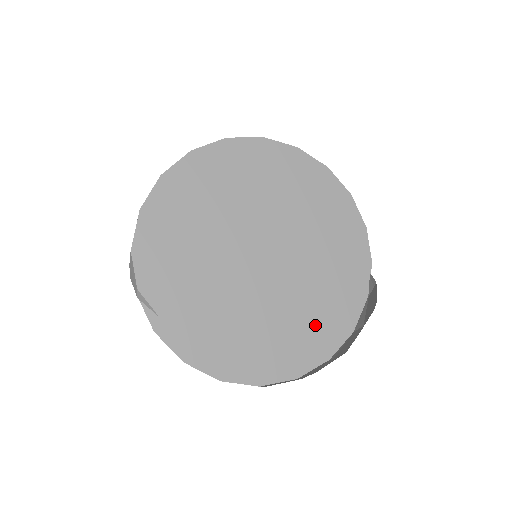
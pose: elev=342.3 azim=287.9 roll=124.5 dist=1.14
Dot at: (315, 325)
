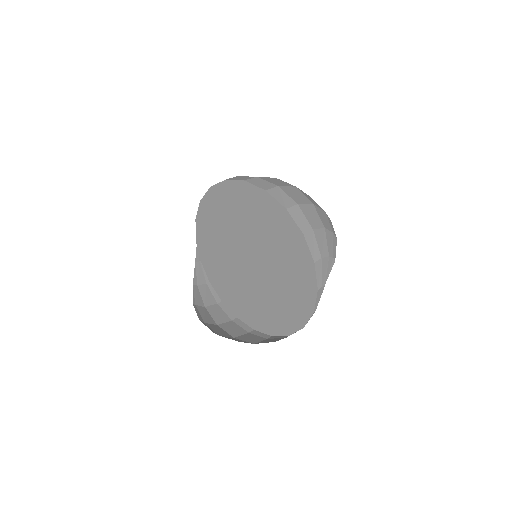
Dot at: (280, 313)
